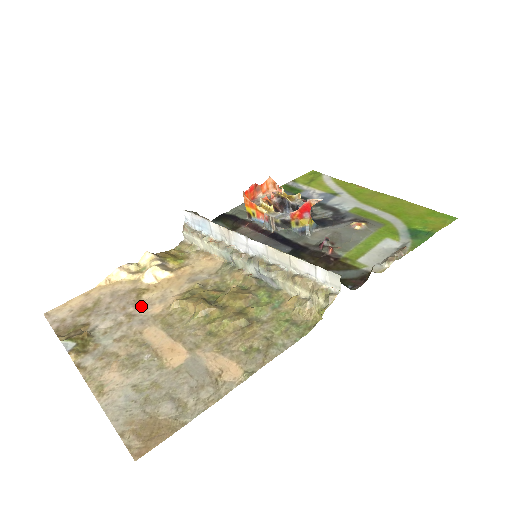
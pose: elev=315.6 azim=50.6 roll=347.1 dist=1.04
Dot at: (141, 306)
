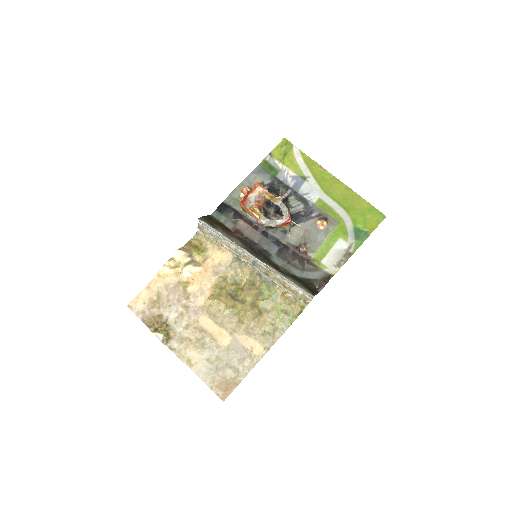
Dot at: (190, 299)
